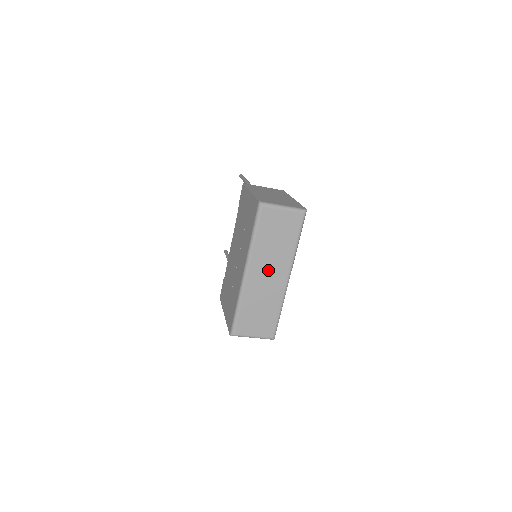
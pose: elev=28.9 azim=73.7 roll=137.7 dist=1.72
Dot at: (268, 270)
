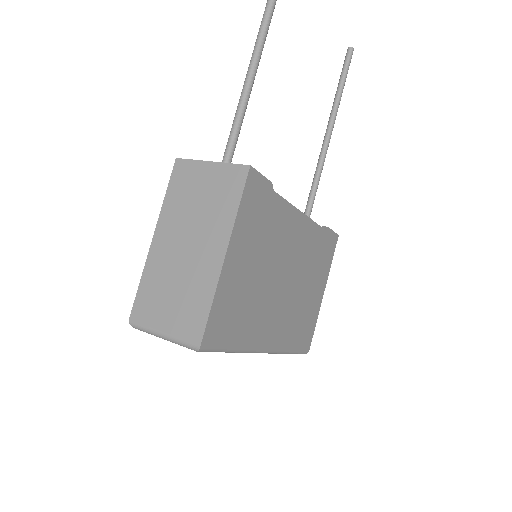
Dot at: occluded
